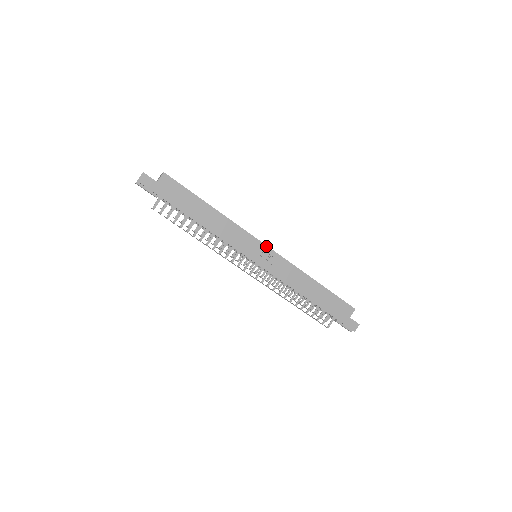
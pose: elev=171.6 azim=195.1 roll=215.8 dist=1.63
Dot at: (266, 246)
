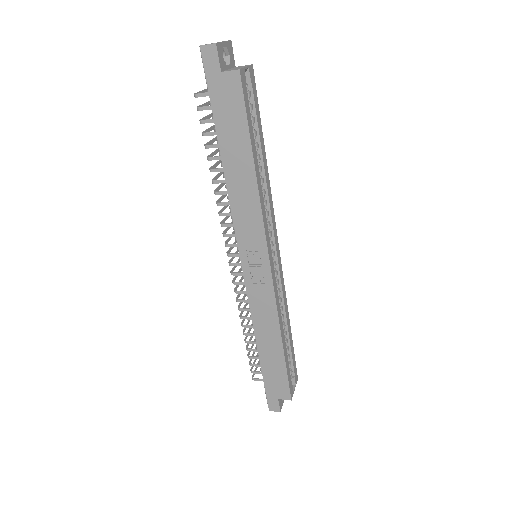
Dot at: (269, 263)
